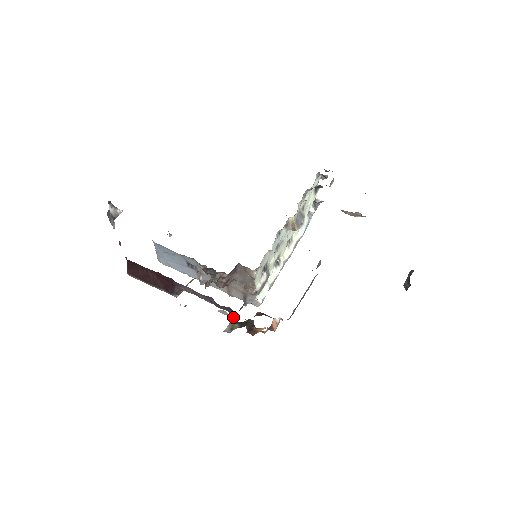
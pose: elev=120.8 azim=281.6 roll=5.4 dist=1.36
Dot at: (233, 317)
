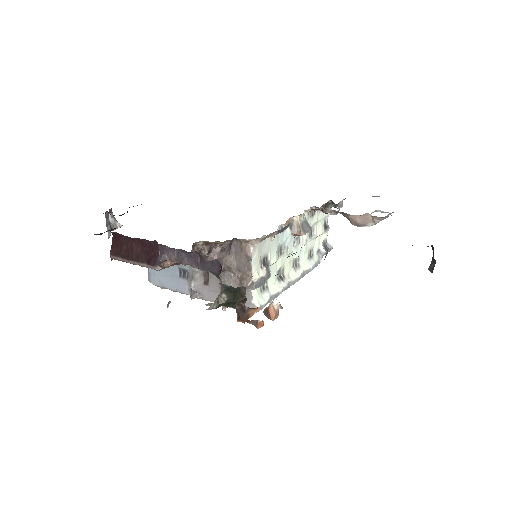
Dot at: (220, 273)
